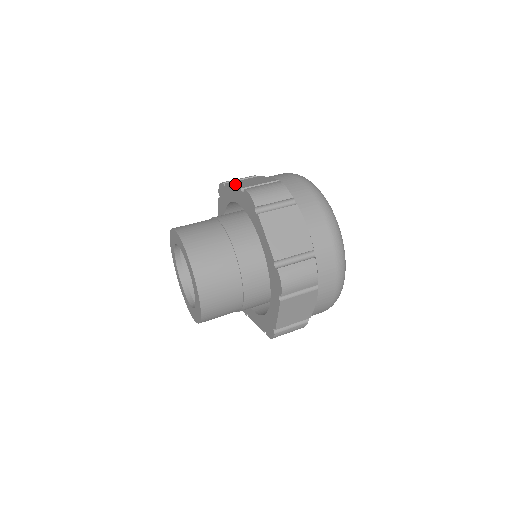
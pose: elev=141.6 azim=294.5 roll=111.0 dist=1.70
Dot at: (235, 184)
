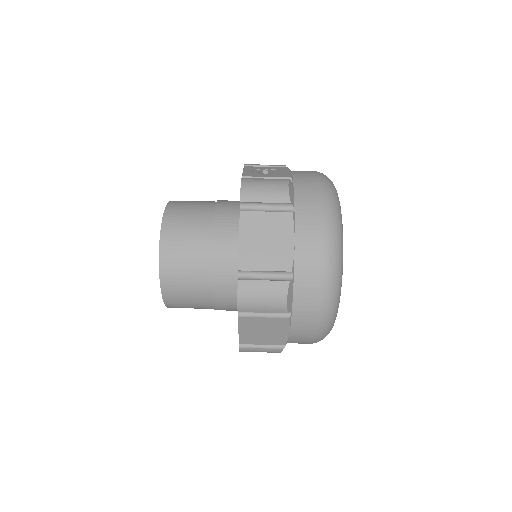
Dot at: (245, 235)
